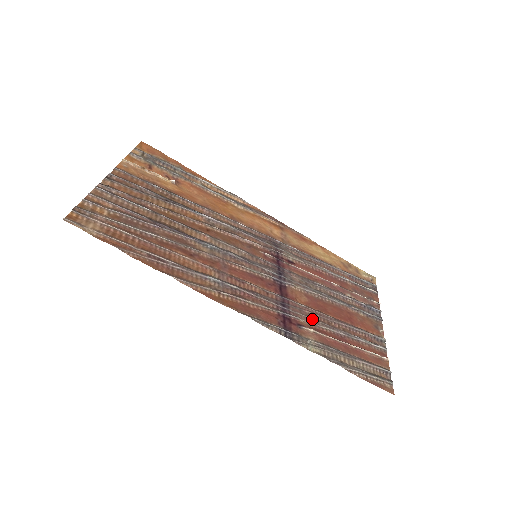
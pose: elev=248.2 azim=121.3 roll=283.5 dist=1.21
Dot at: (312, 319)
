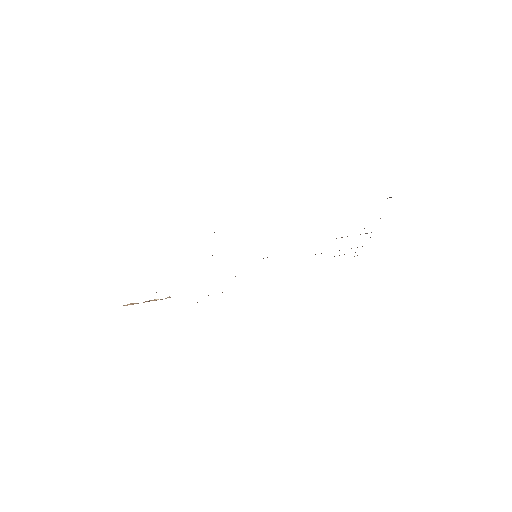
Dot at: occluded
